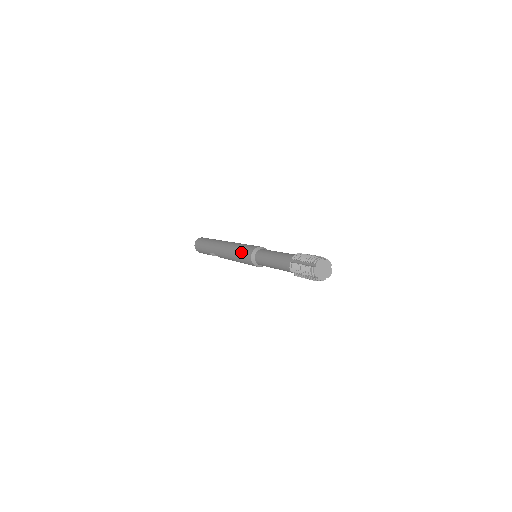
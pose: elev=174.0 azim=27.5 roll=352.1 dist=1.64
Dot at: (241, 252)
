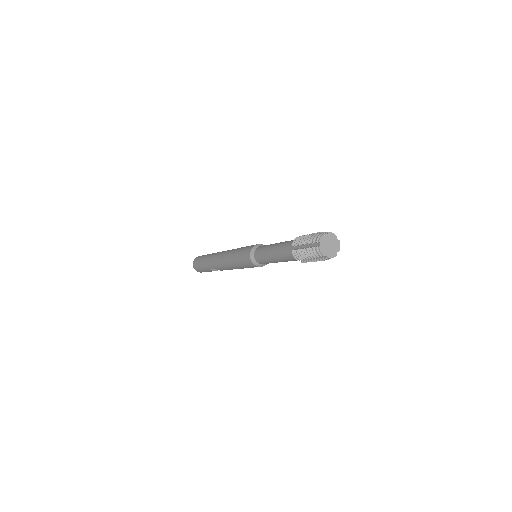
Dot at: (239, 258)
